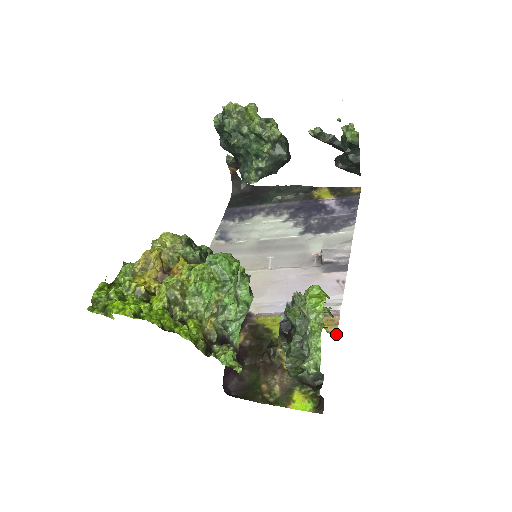
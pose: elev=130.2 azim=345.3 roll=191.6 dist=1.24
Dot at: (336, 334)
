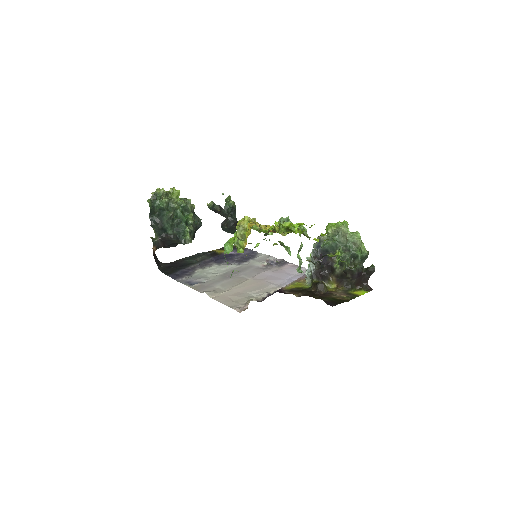
Dot at: occluded
